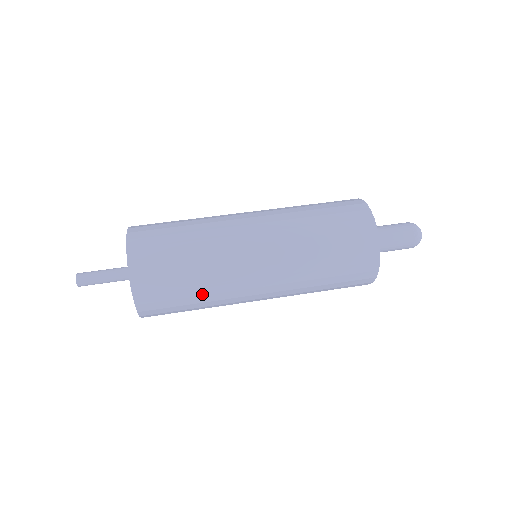
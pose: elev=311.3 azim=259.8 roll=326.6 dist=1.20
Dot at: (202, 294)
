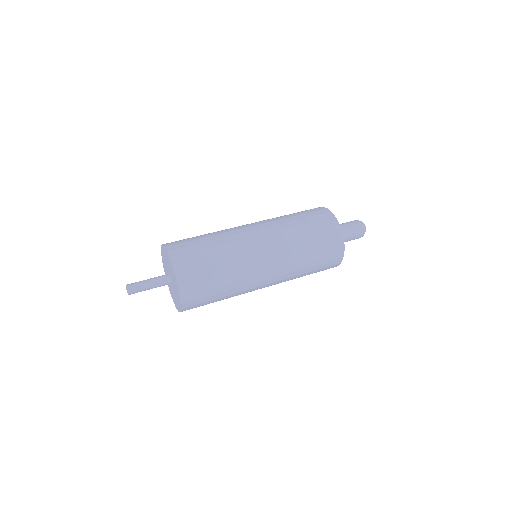
Dot at: (225, 268)
